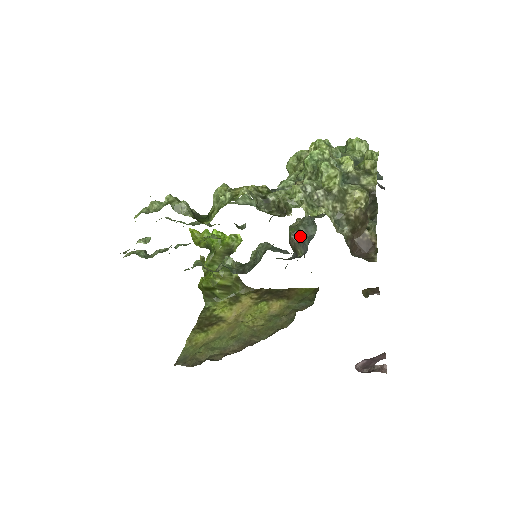
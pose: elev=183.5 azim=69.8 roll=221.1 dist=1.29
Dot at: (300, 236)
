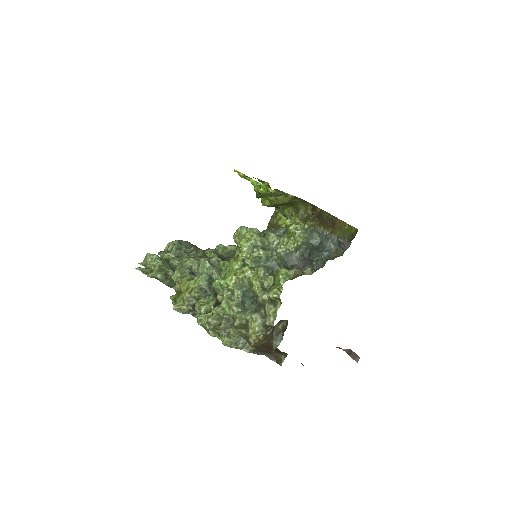
Dot at: occluded
